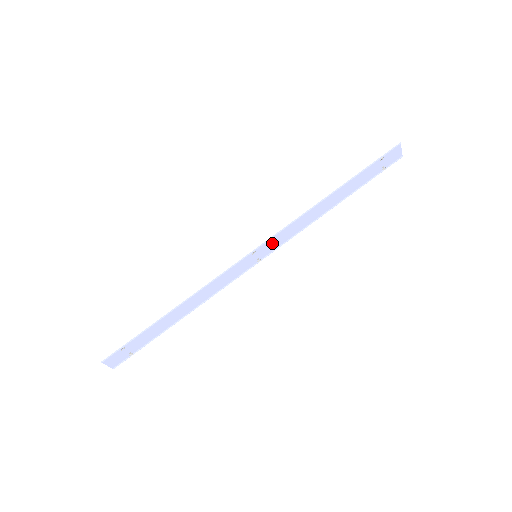
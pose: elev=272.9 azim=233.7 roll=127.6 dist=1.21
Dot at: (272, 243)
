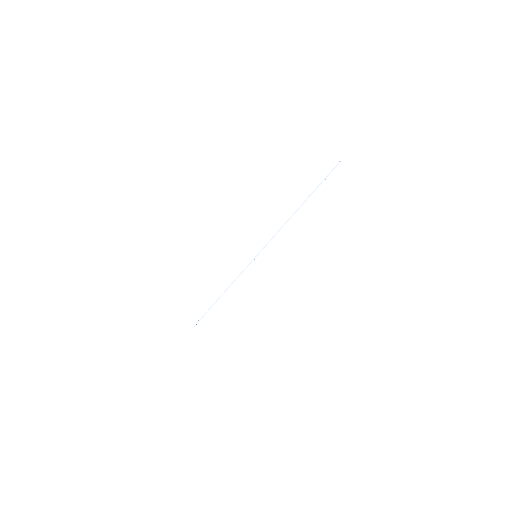
Dot at: occluded
